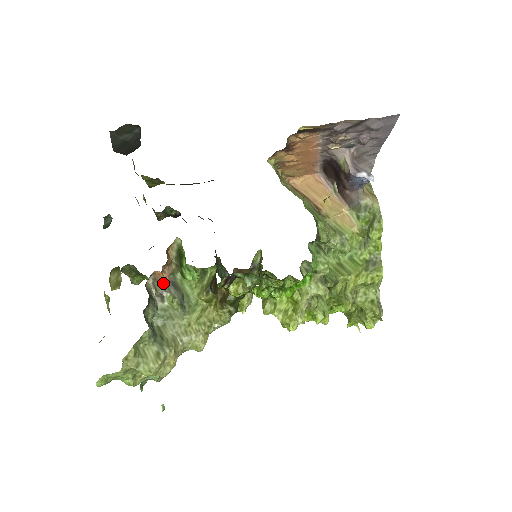
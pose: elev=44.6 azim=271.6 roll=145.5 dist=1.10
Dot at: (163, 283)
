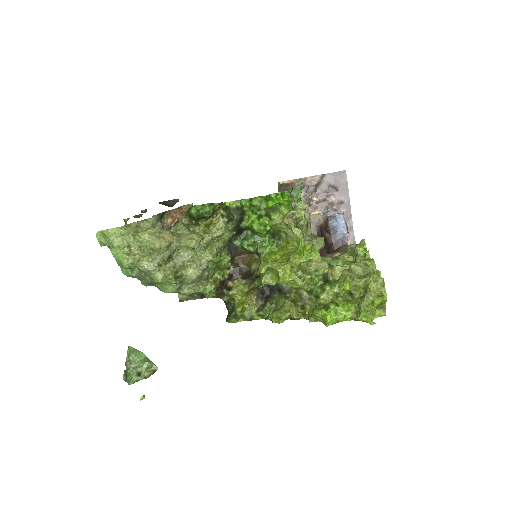
Dot at: (173, 222)
